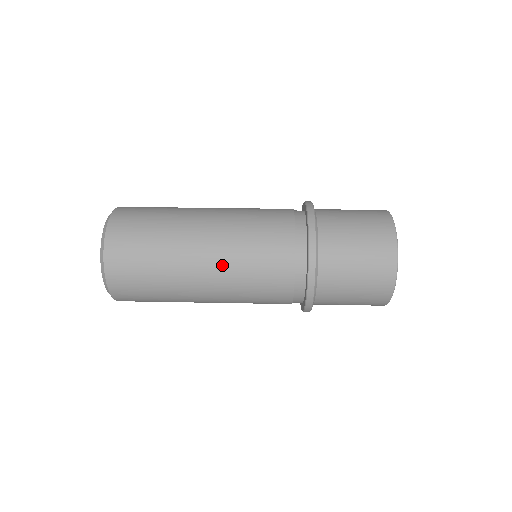
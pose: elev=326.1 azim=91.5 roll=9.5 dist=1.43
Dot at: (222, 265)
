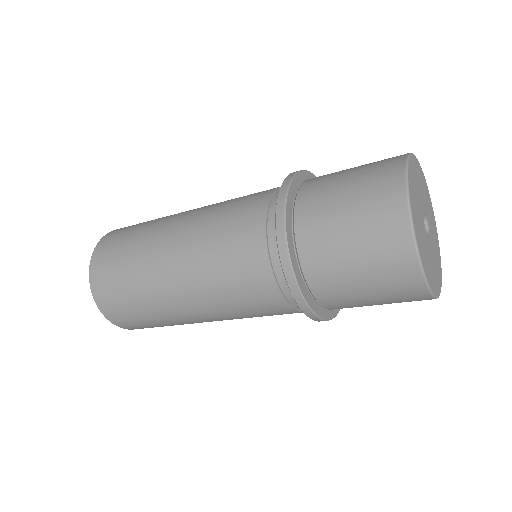
Dot at: (188, 259)
